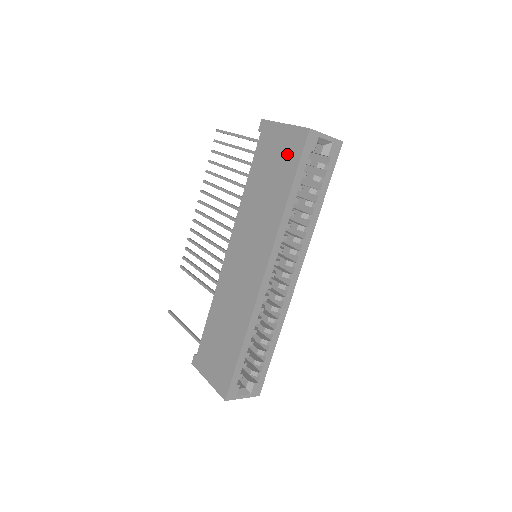
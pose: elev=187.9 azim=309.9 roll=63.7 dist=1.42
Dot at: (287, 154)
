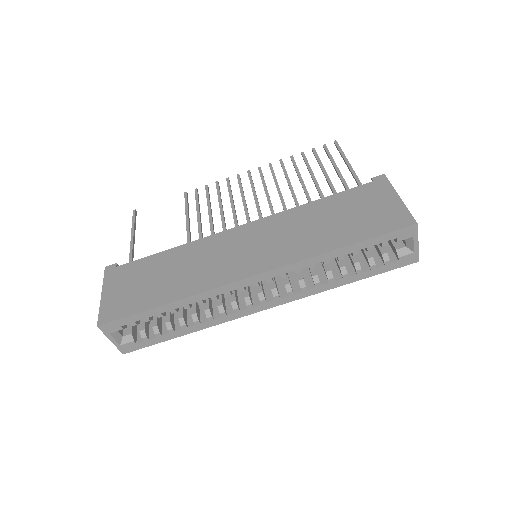
Dot at: (377, 219)
